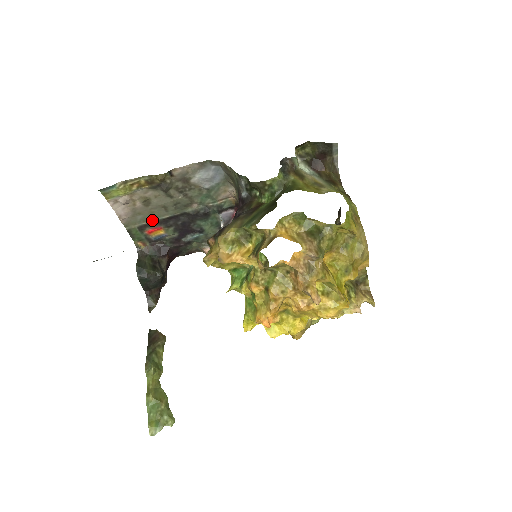
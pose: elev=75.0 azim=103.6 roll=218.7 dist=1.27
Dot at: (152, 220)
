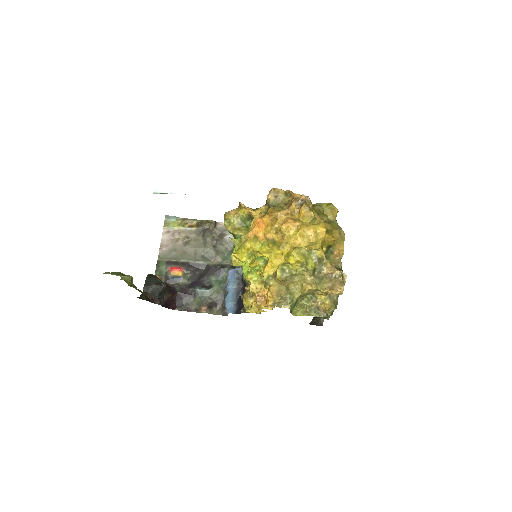
Dot at: (180, 260)
